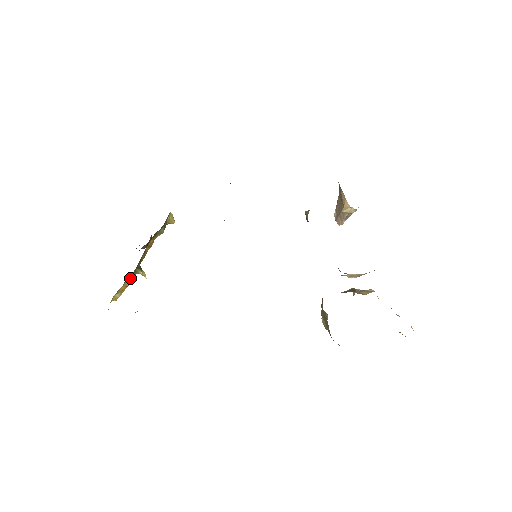
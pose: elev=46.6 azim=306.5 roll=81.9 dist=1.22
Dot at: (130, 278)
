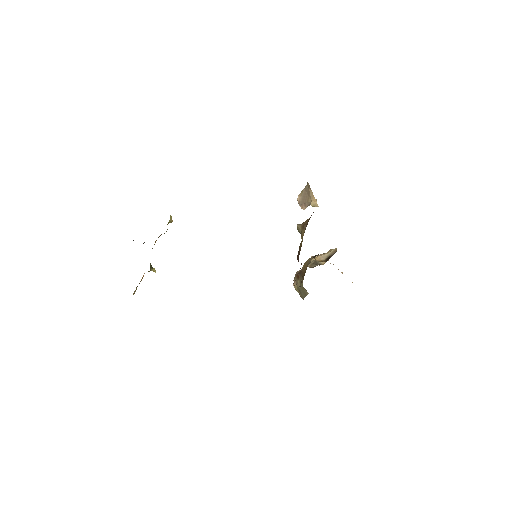
Dot at: (143, 275)
